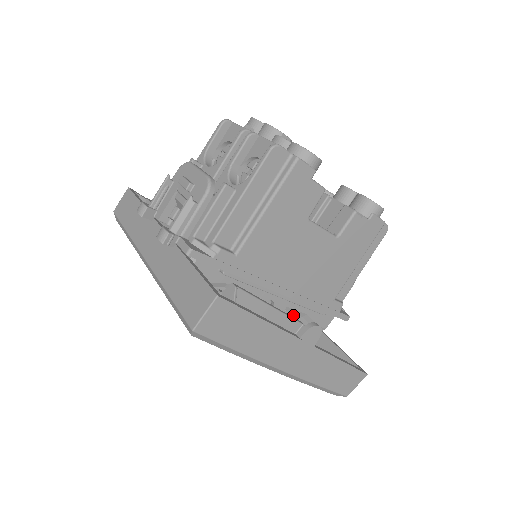
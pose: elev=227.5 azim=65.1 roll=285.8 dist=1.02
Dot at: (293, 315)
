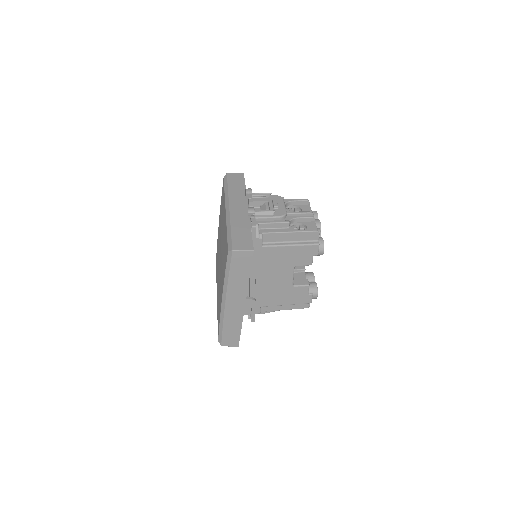
Dot at: occluded
